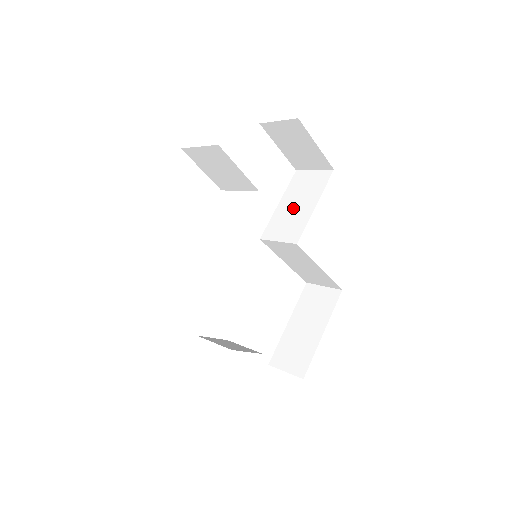
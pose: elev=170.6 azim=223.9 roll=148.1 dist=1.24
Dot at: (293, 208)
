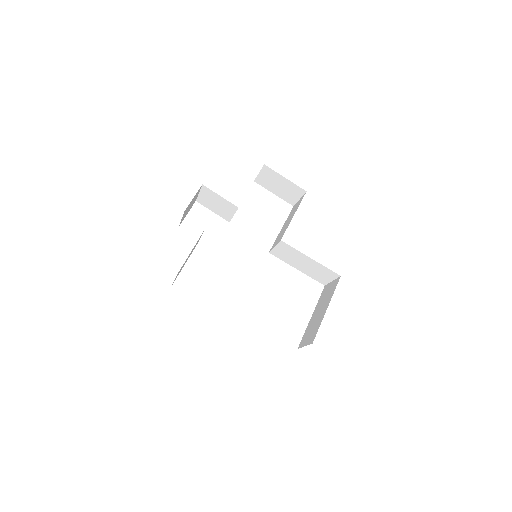
Dot at: occluded
